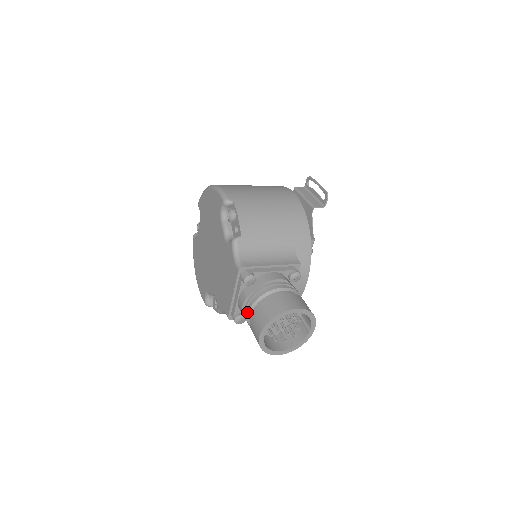
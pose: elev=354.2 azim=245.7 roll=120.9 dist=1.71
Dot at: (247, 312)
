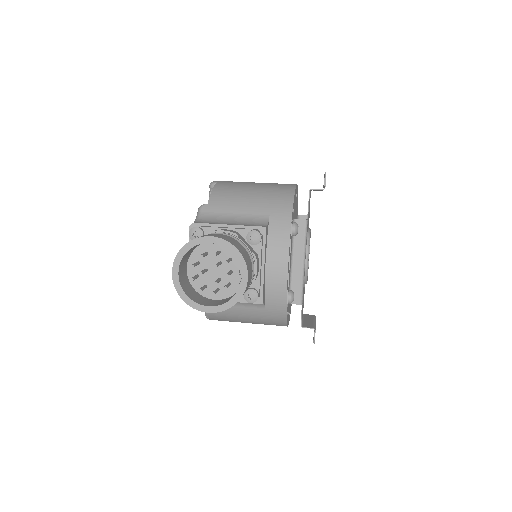
Dot at: occluded
